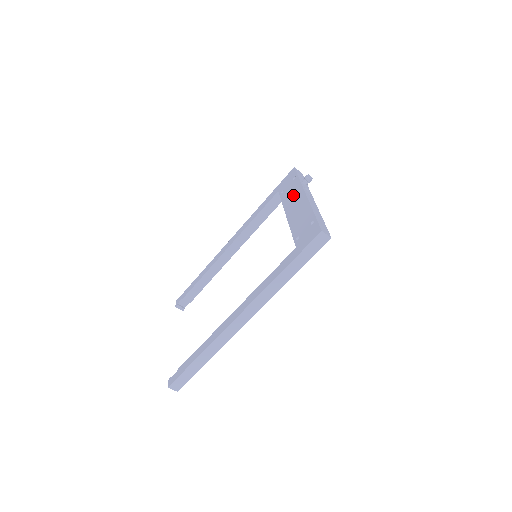
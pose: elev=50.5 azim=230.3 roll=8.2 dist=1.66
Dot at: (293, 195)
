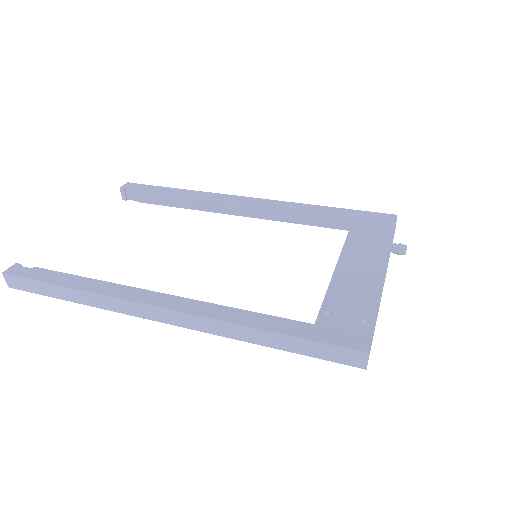
Dot at: (369, 247)
